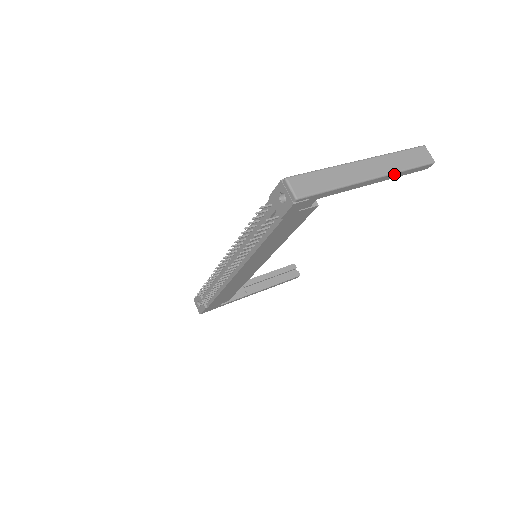
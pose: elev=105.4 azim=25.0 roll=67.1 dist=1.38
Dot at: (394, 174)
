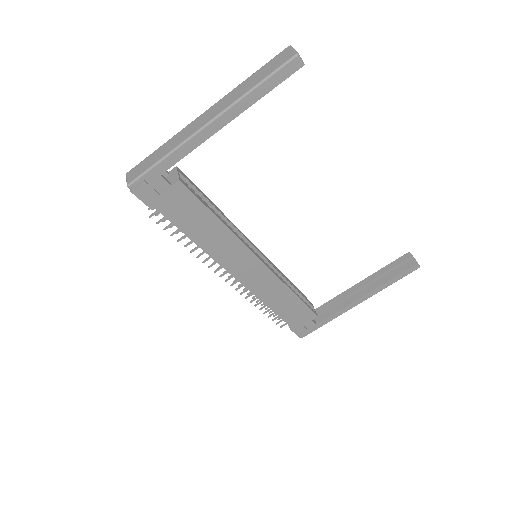
Dot at: (238, 103)
